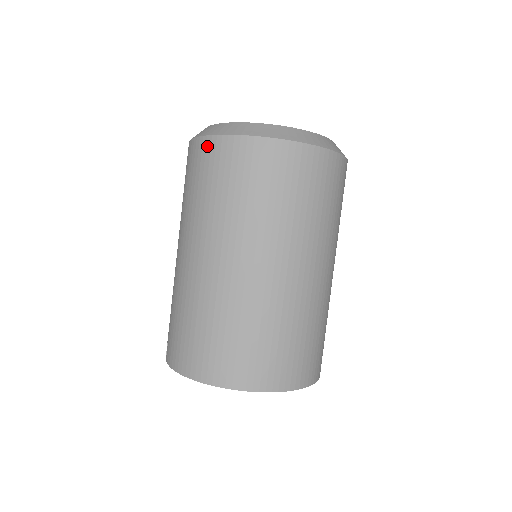
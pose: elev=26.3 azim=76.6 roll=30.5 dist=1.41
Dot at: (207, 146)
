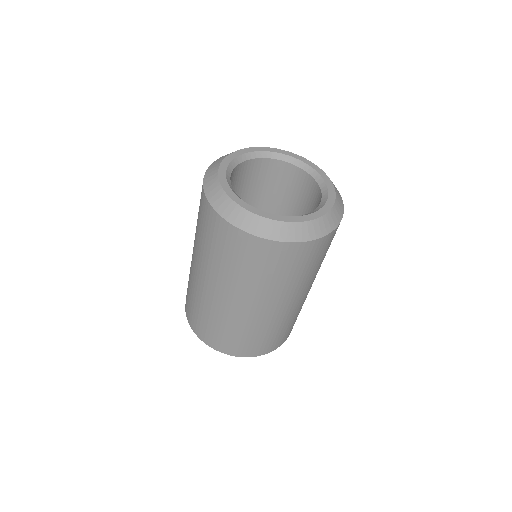
Dot at: (213, 217)
